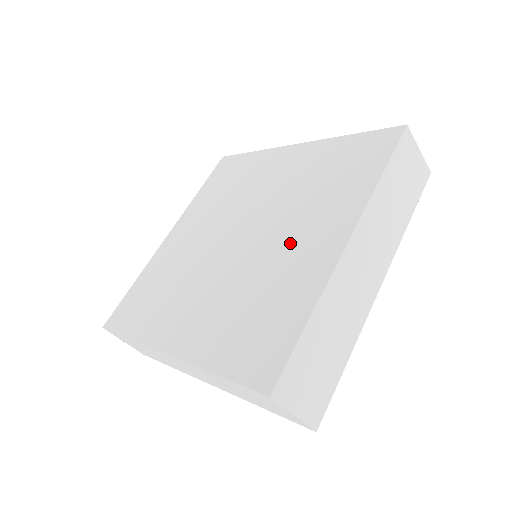
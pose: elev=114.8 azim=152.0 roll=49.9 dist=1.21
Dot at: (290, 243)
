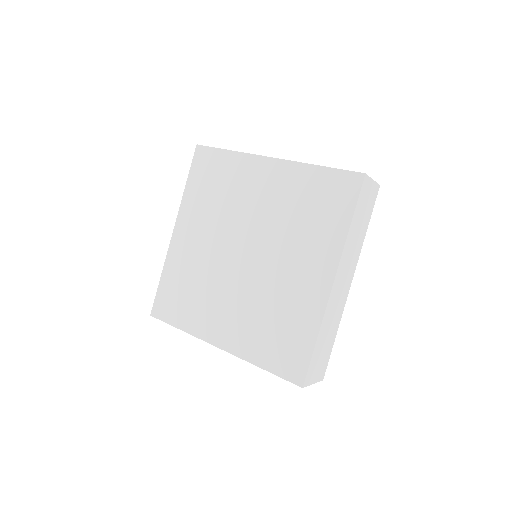
Dot at: (290, 272)
